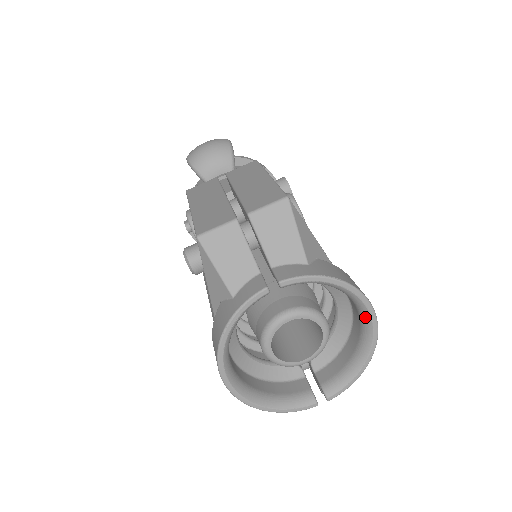
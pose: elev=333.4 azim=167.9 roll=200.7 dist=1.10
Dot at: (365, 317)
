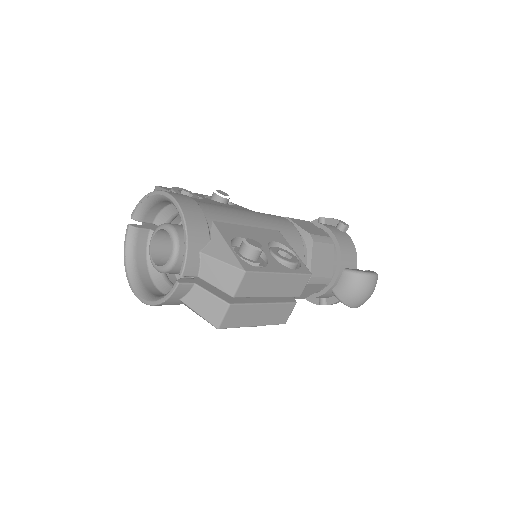
Dot at: (172, 203)
